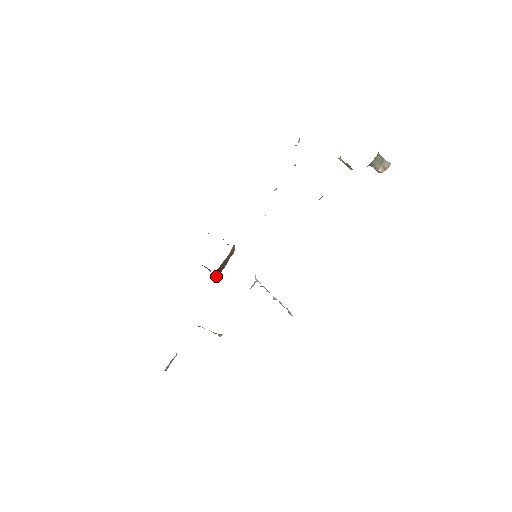
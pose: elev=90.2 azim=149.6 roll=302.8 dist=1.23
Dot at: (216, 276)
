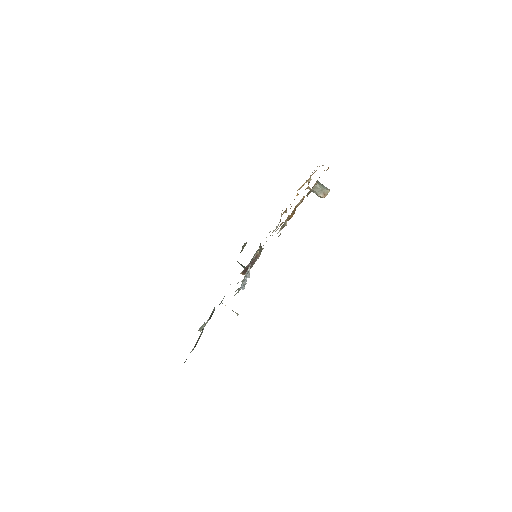
Dot at: (245, 273)
